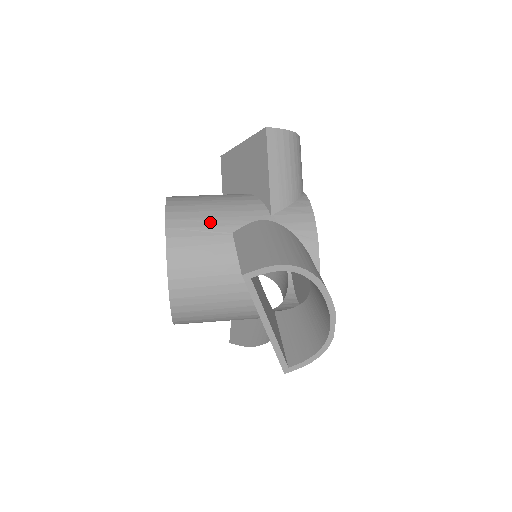
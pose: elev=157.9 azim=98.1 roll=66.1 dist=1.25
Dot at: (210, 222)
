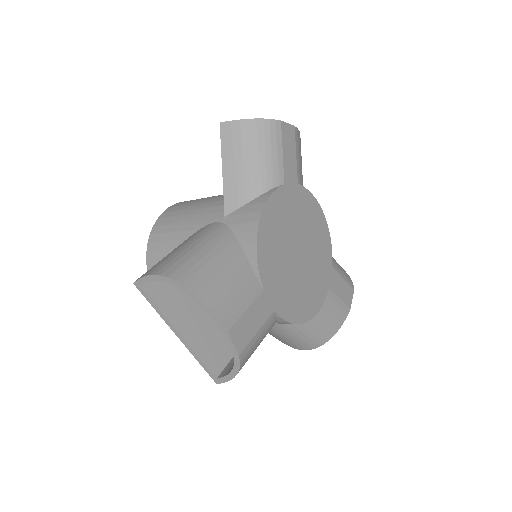
Dot at: (178, 227)
